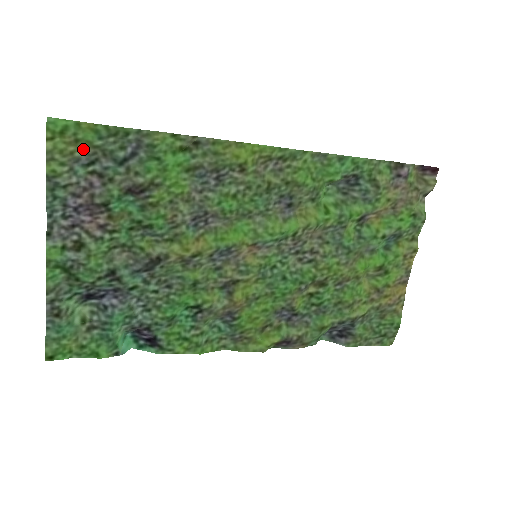
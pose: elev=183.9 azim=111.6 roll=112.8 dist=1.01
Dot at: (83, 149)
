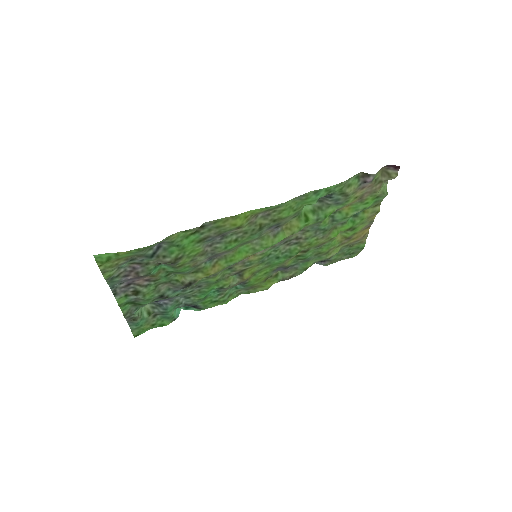
Dot at: (124, 259)
